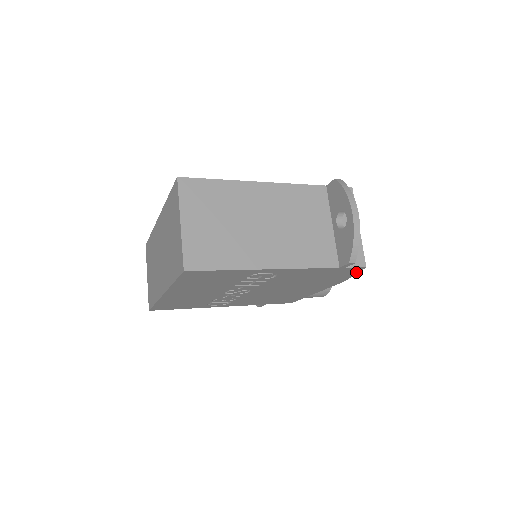
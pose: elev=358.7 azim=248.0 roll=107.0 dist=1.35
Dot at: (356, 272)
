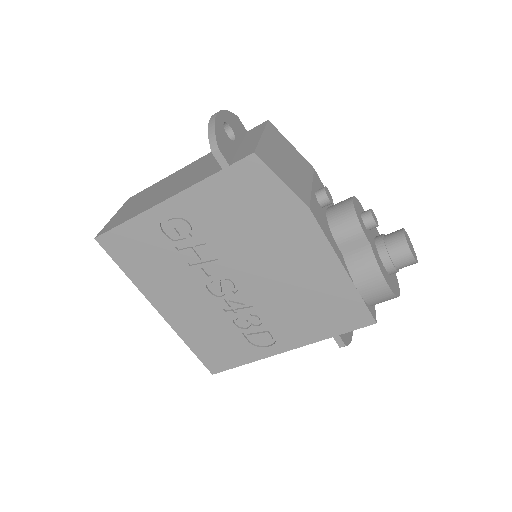
Dot at: (271, 174)
